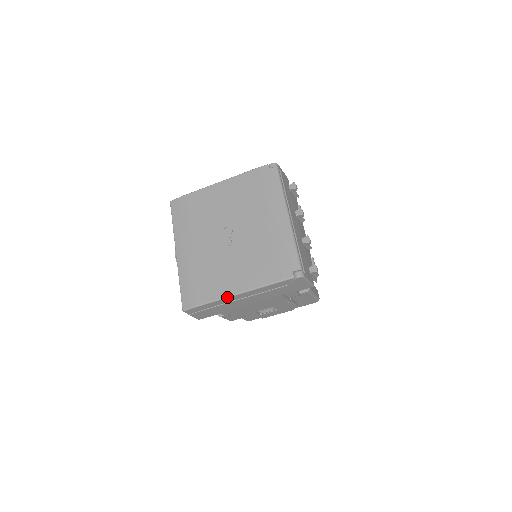
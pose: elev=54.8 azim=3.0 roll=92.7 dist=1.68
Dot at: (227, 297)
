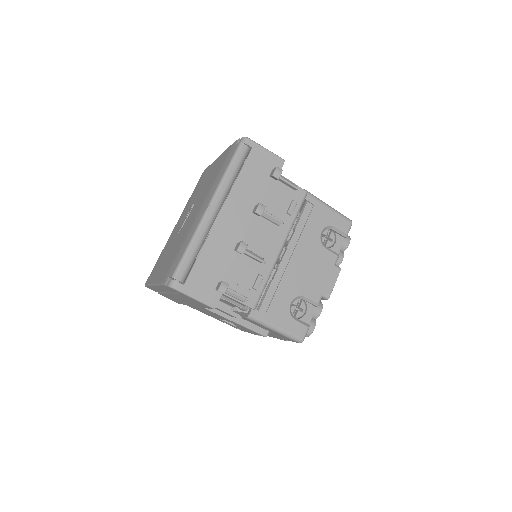
Dot at: (151, 285)
